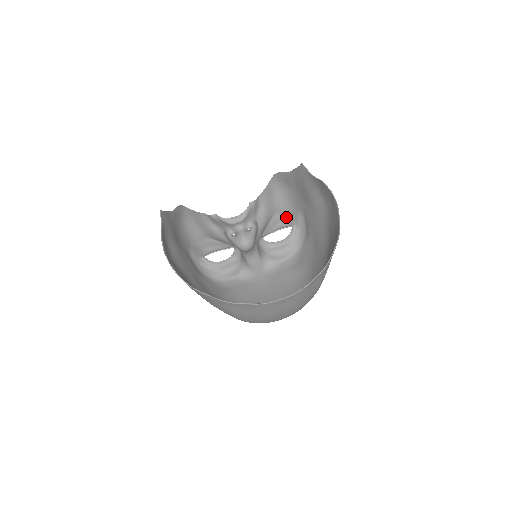
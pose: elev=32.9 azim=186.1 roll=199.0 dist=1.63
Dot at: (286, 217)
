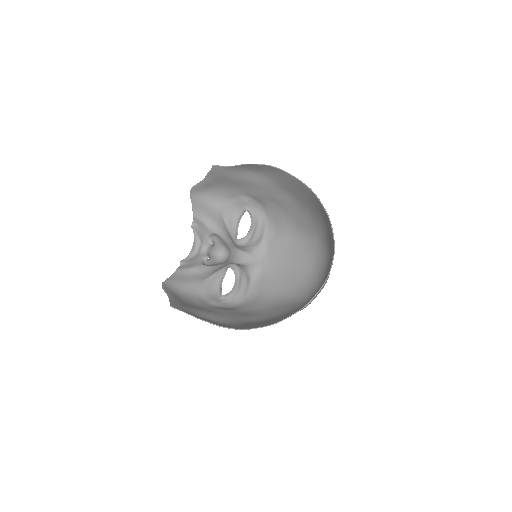
Dot at: (233, 209)
